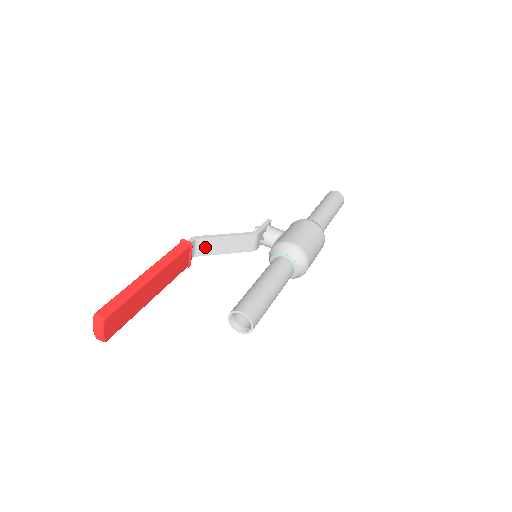
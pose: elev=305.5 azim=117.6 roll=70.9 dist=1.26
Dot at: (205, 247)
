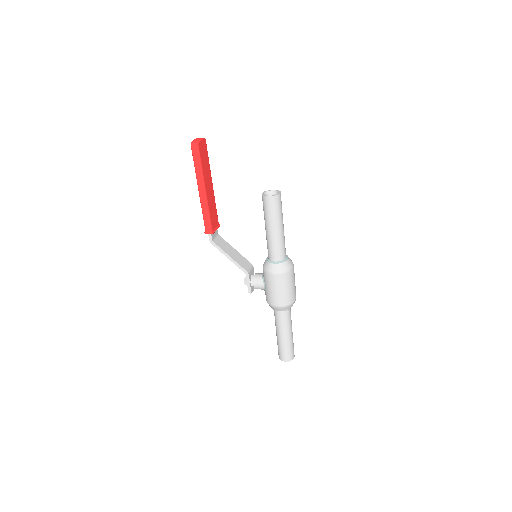
Dot at: (221, 243)
